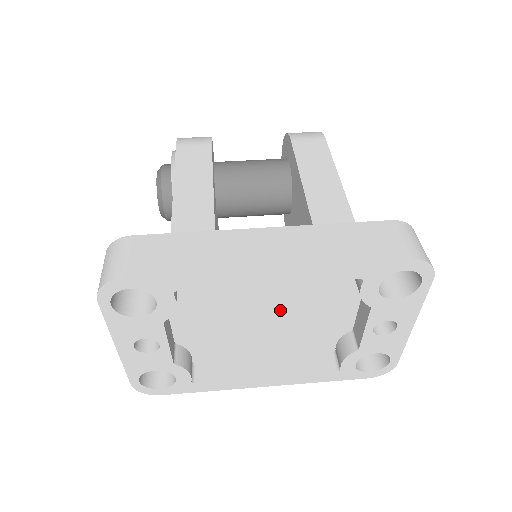
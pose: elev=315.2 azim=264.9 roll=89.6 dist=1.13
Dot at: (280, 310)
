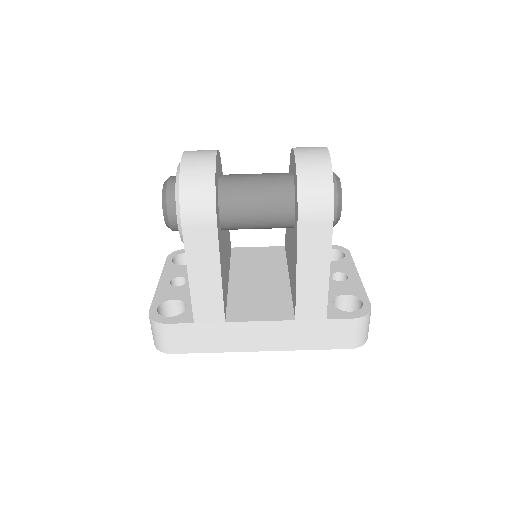
Dot at: occluded
